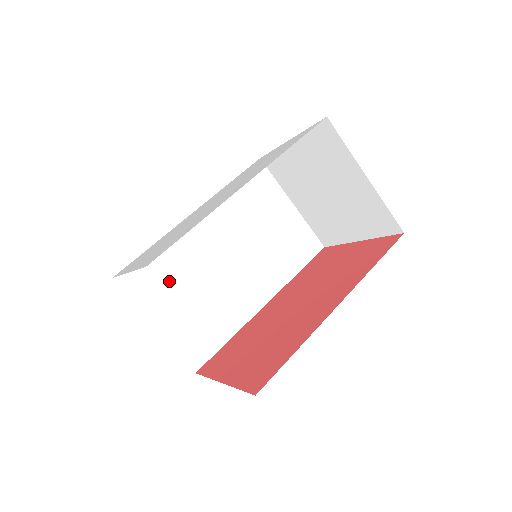
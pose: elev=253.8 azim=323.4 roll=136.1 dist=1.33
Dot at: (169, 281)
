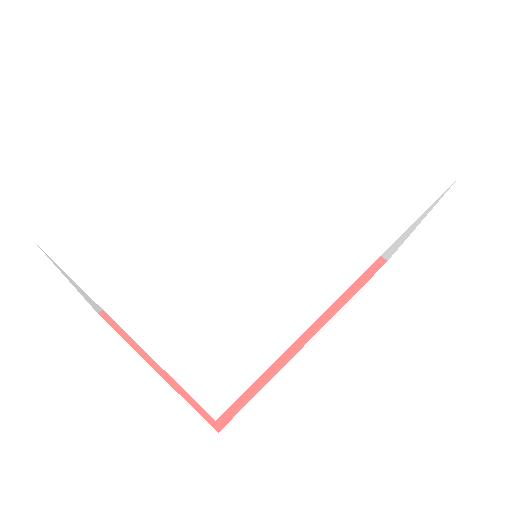
Dot at: occluded
